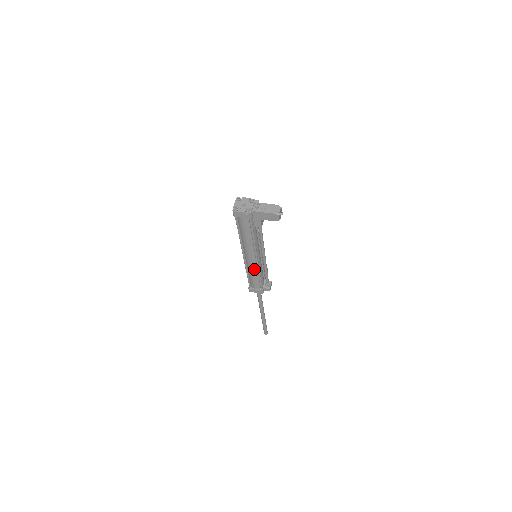
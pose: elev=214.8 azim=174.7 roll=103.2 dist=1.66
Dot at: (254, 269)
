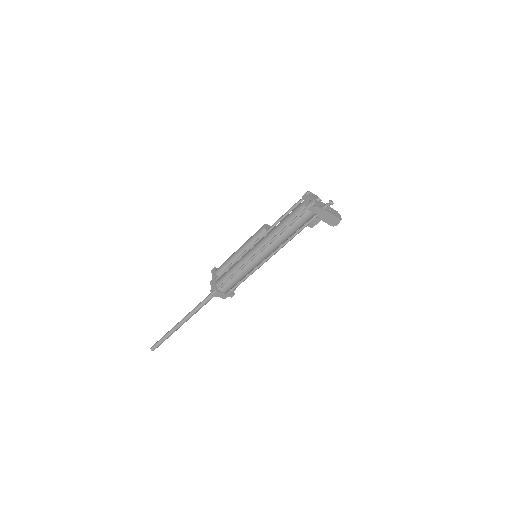
Dot at: (250, 270)
